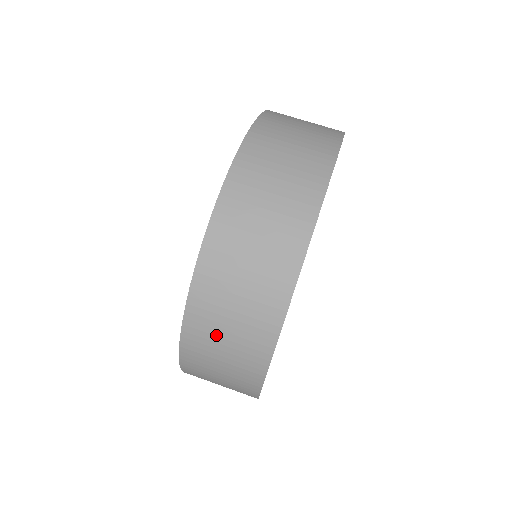
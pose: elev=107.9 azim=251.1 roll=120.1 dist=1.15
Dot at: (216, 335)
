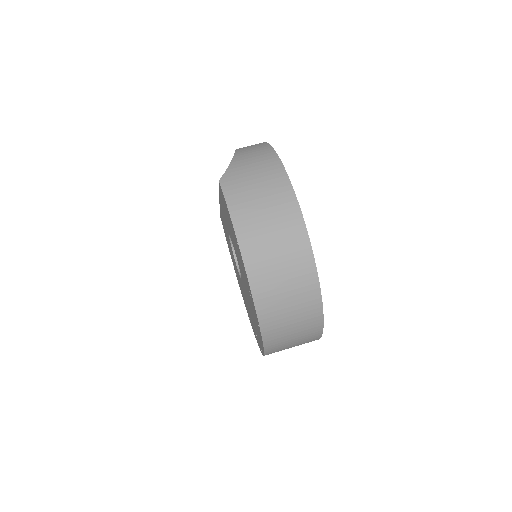
Dot at: occluded
